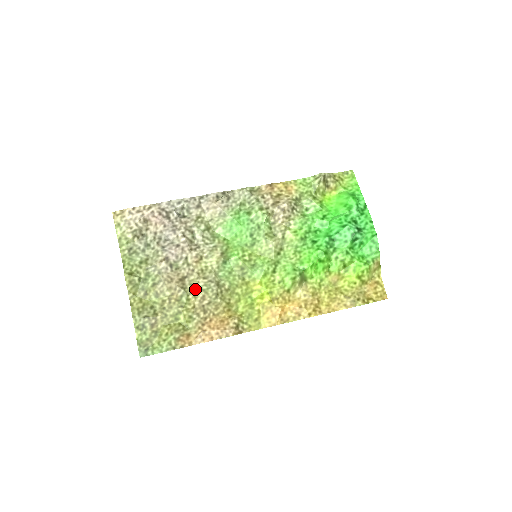
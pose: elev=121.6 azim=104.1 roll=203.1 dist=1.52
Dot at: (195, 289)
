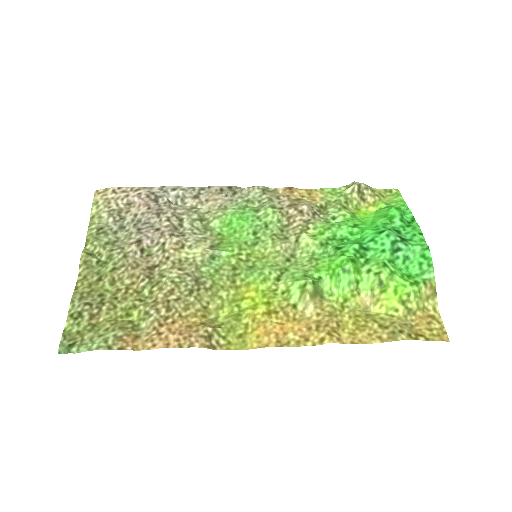
Dot at: (164, 280)
